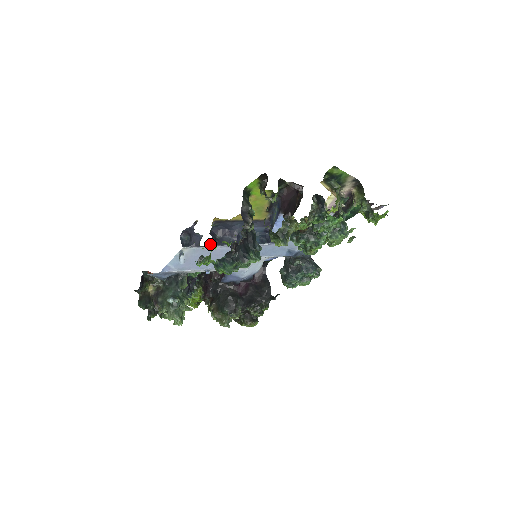
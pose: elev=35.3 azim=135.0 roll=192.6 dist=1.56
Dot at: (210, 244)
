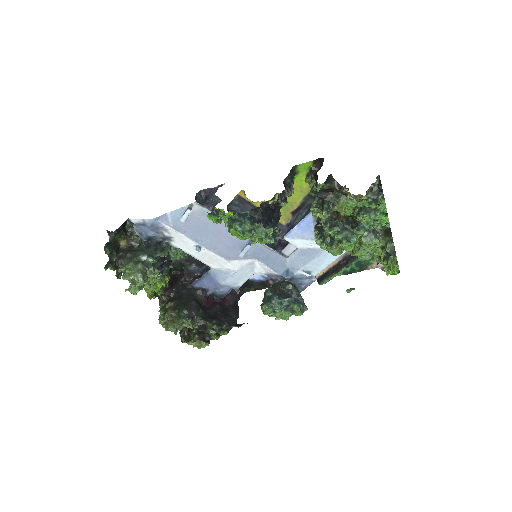
Dot at: occluded
